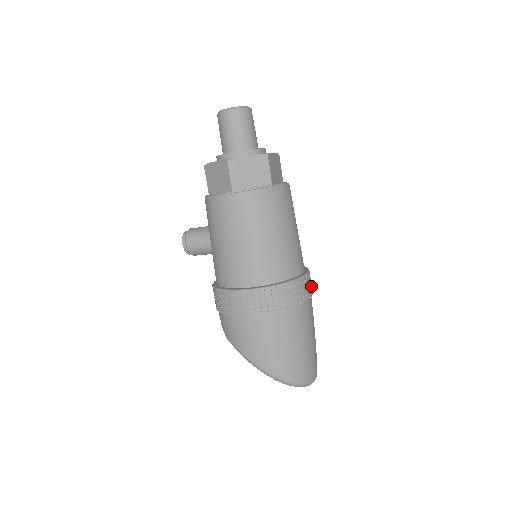
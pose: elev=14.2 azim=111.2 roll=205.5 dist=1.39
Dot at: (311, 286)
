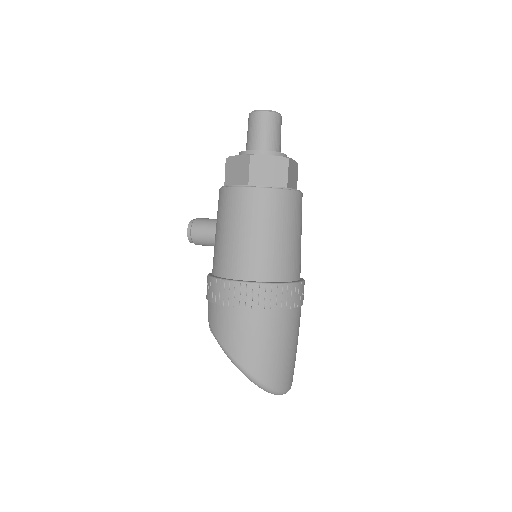
Dot at: (303, 296)
